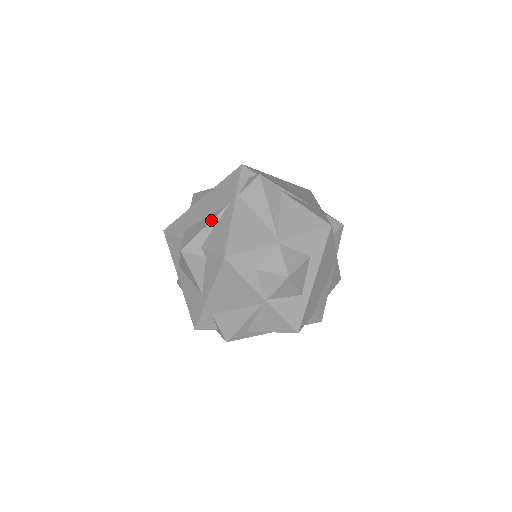
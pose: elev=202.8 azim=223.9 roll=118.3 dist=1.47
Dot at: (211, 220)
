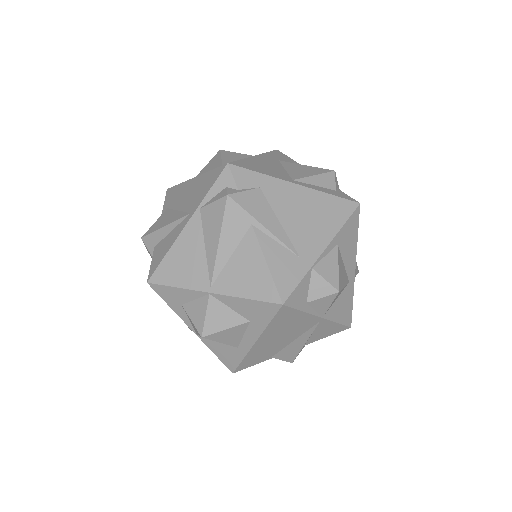
Dot at: (170, 222)
